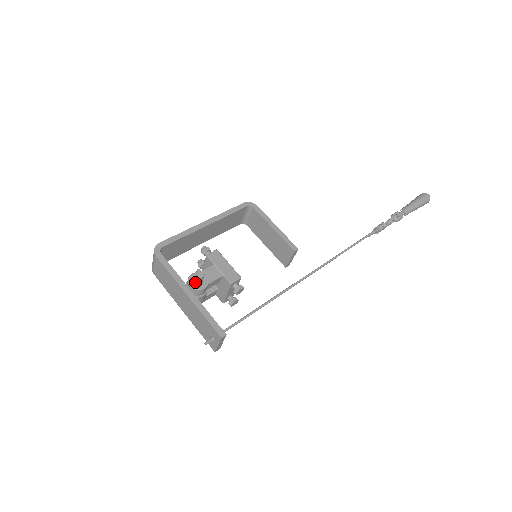
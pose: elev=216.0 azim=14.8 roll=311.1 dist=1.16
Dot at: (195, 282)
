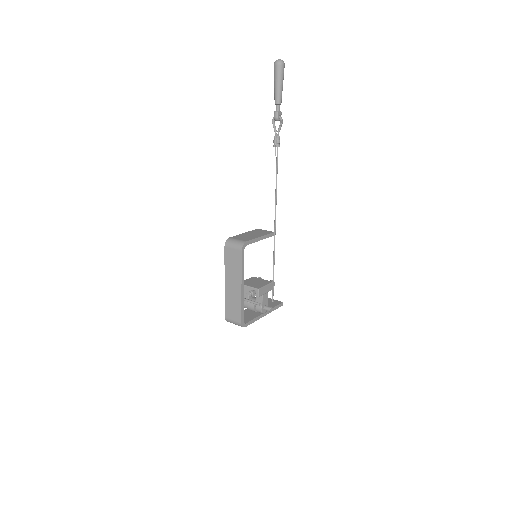
Dot at: (265, 310)
